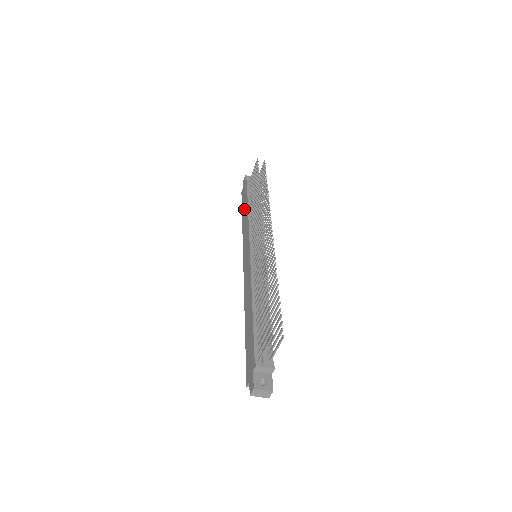
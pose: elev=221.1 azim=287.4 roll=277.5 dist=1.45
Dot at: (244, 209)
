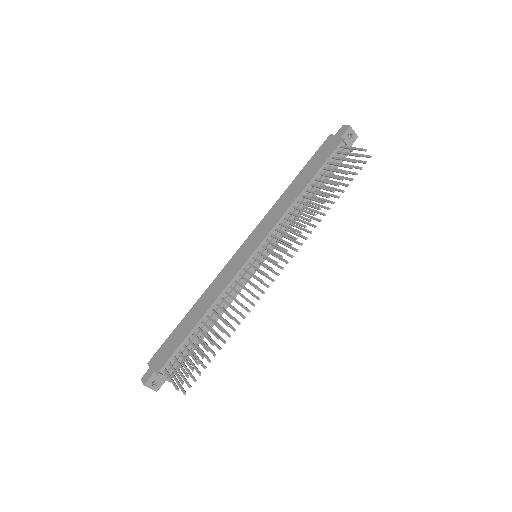
Dot at: (304, 175)
